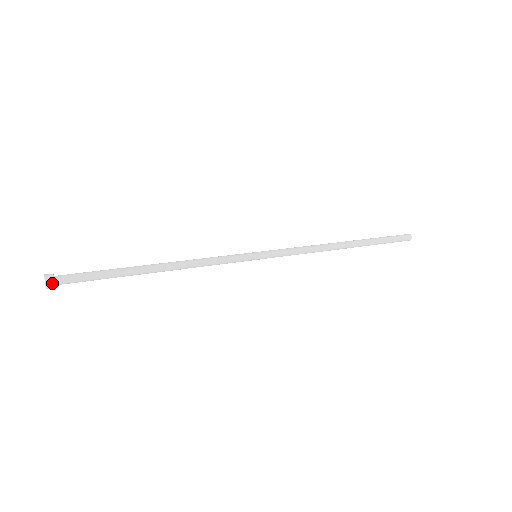
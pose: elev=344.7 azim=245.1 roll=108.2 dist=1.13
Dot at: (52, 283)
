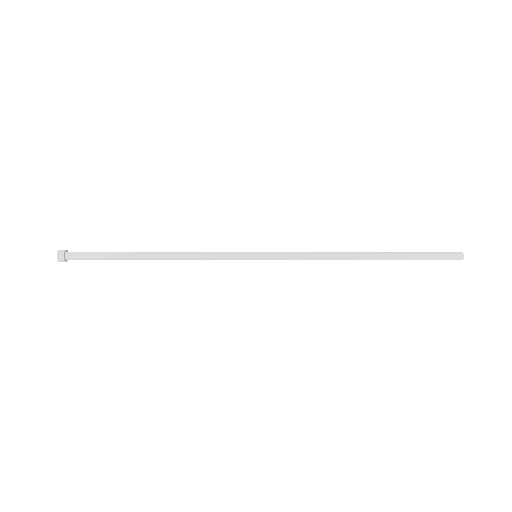
Dot at: (62, 256)
